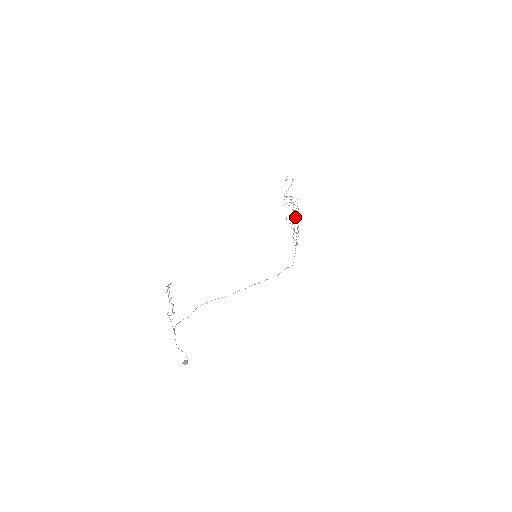
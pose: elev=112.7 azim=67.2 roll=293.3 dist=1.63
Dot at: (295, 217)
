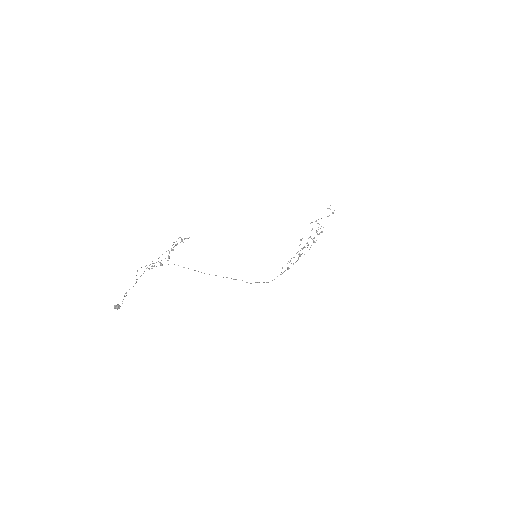
Dot at: (308, 245)
